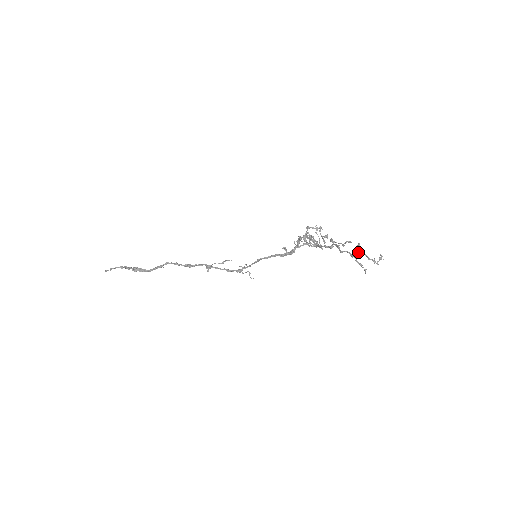
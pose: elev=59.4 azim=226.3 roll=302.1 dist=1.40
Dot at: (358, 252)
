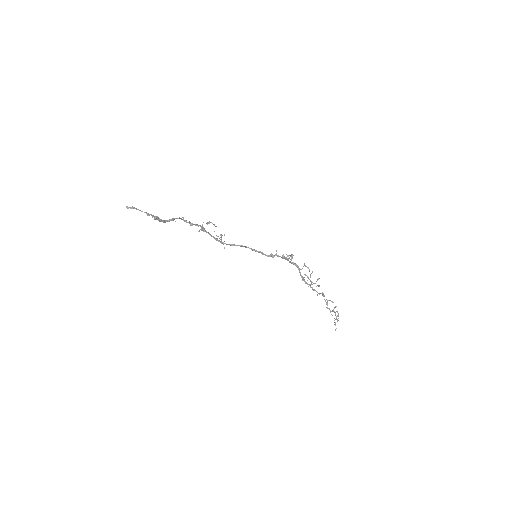
Dot at: (333, 310)
